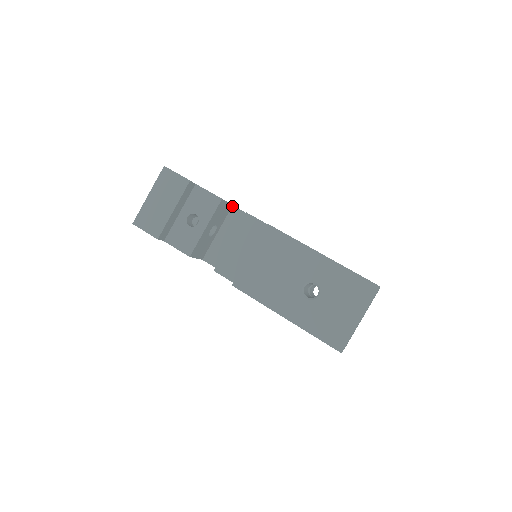
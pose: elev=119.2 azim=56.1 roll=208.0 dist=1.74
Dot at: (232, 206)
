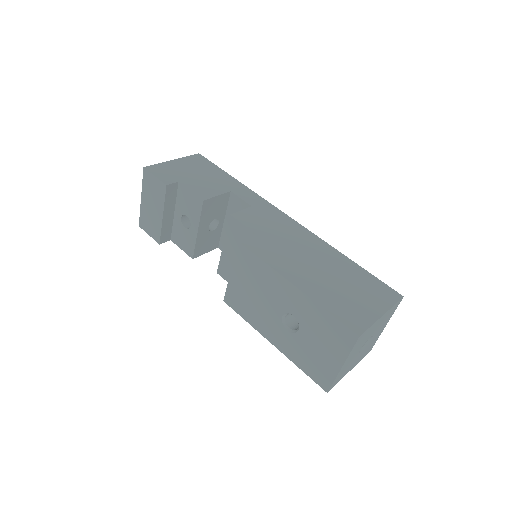
Dot at: (230, 192)
